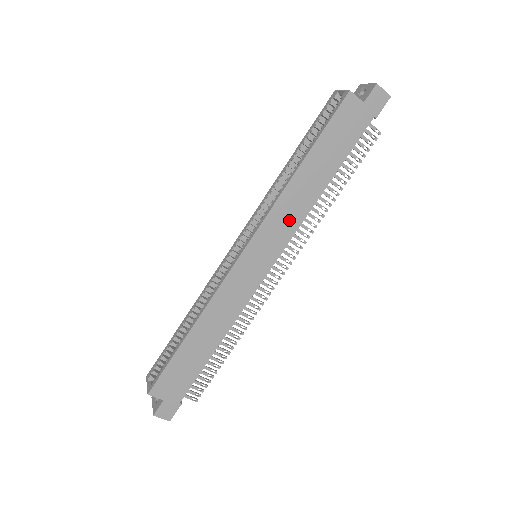
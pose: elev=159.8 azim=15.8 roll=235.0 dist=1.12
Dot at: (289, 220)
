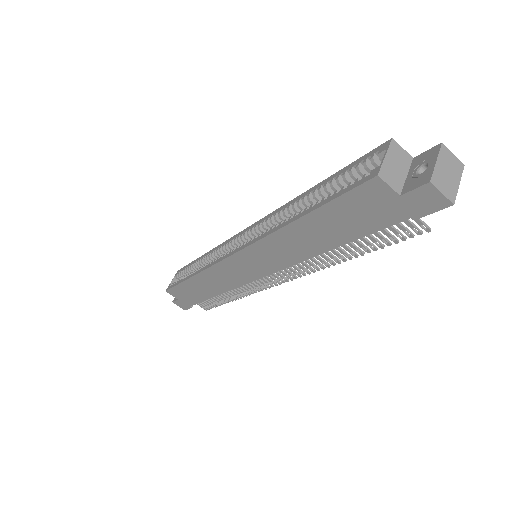
Dot at: (281, 256)
